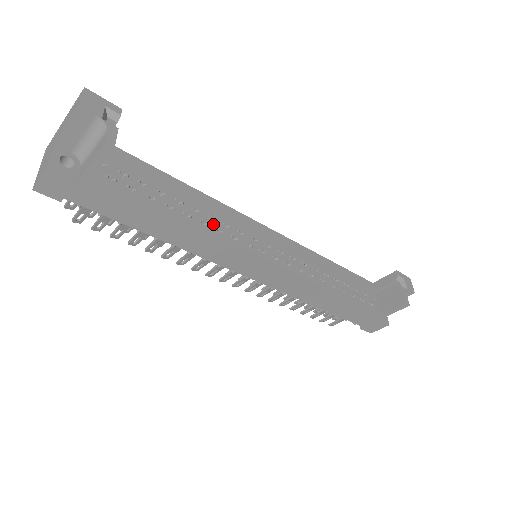
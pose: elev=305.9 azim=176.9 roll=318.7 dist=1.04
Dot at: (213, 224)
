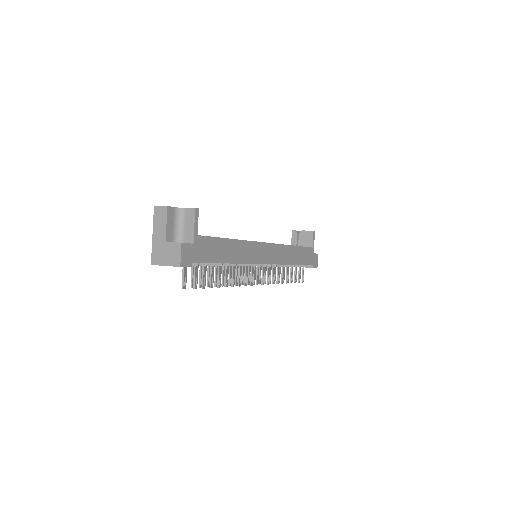
Dot at: occluded
